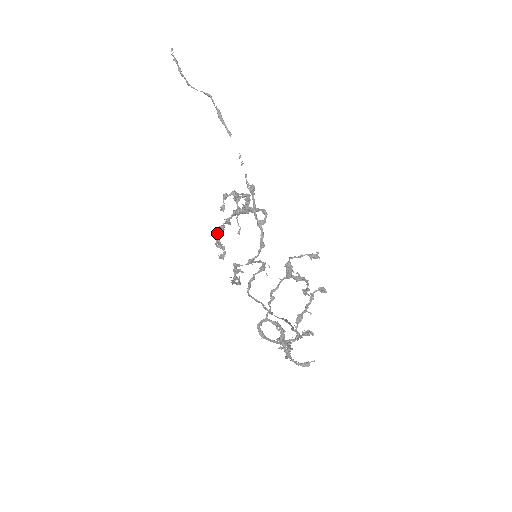
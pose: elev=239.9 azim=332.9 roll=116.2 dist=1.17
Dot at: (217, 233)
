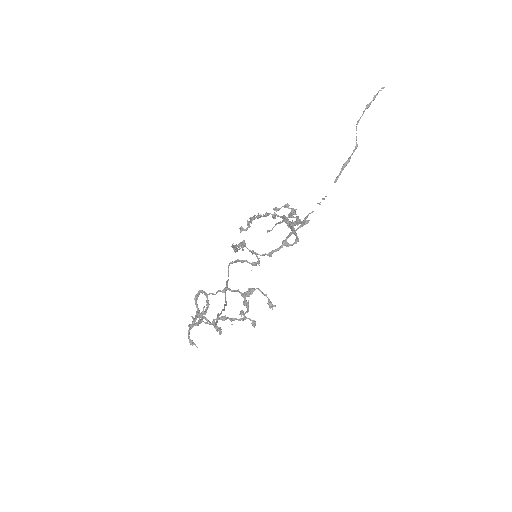
Dot at: occluded
